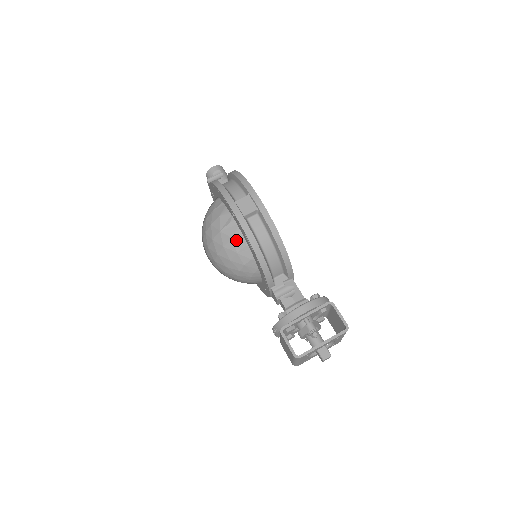
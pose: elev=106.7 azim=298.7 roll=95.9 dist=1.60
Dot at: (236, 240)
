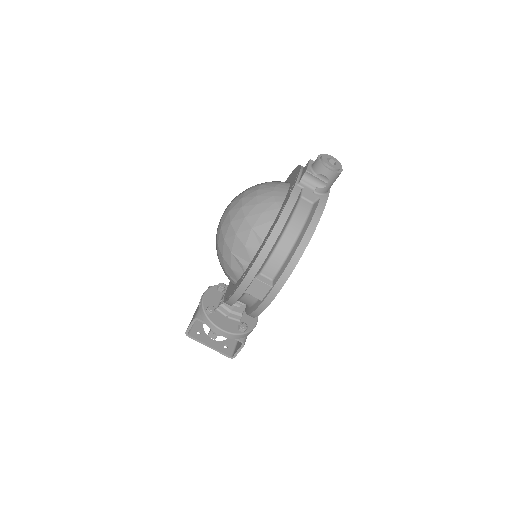
Dot at: (232, 272)
